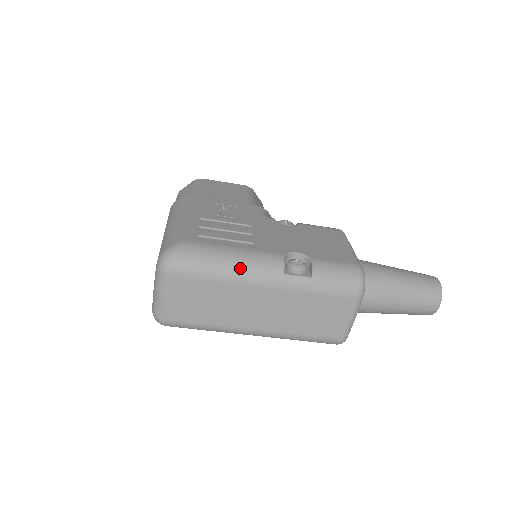
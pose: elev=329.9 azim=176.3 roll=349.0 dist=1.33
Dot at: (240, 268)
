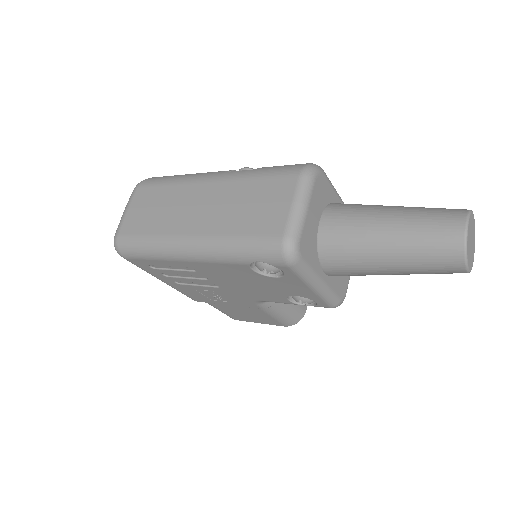
Dot at: (192, 175)
